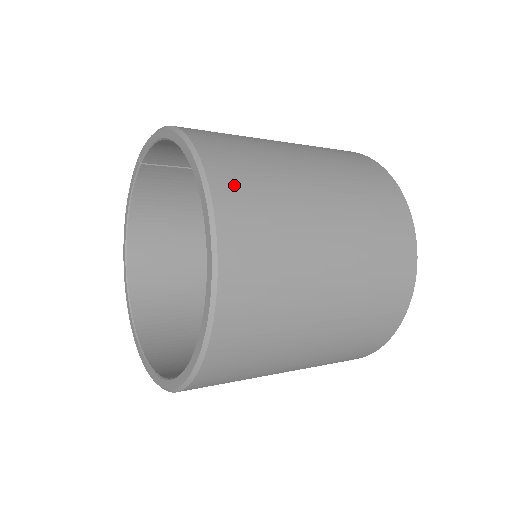
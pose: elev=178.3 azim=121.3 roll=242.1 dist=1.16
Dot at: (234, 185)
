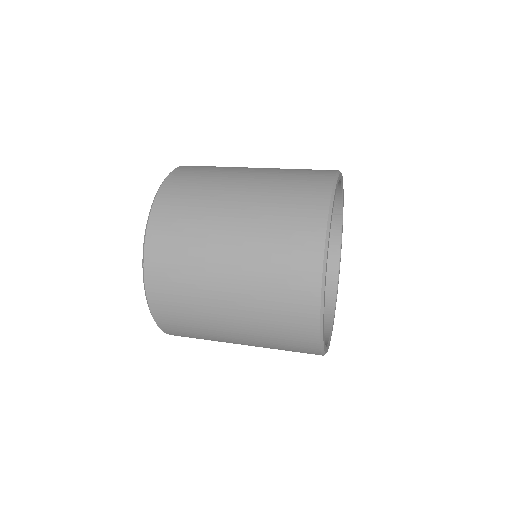
Dot at: (182, 178)
